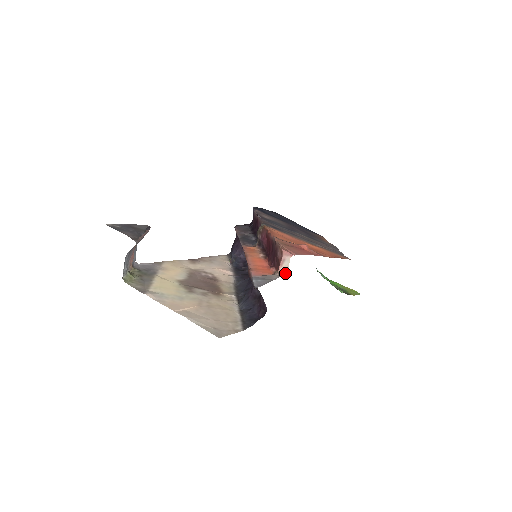
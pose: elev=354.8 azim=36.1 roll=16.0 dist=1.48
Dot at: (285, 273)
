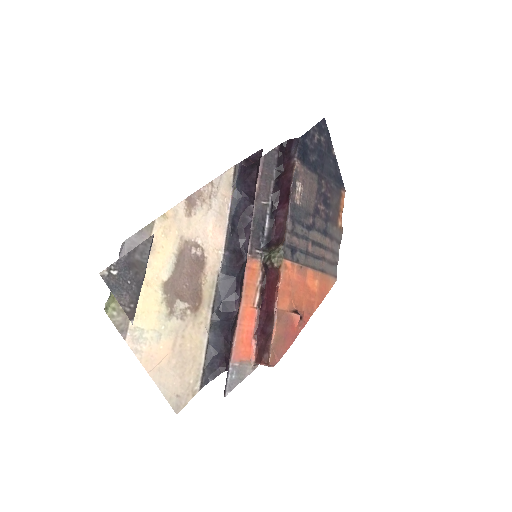
Dot at: occluded
